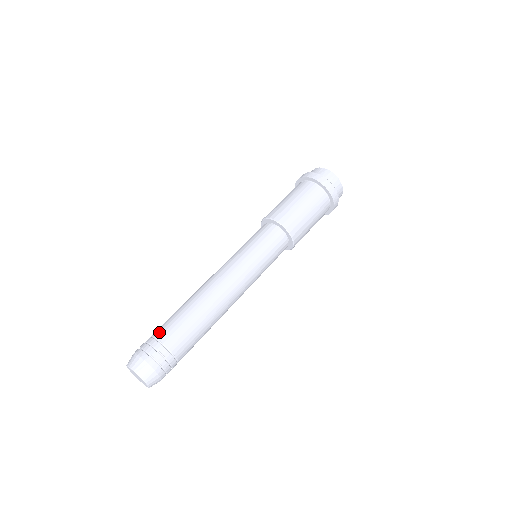
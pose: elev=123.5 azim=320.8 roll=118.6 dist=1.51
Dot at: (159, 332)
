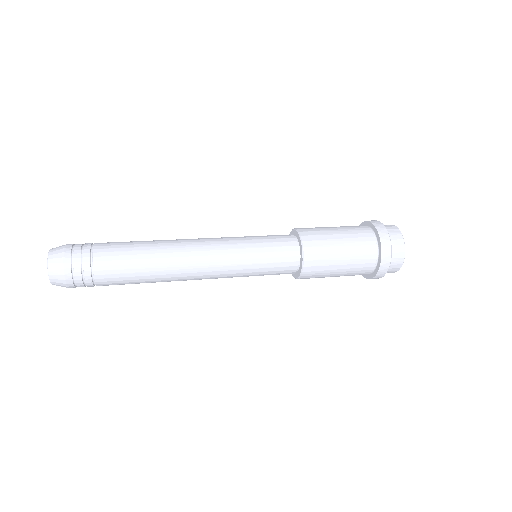
Dot at: occluded
